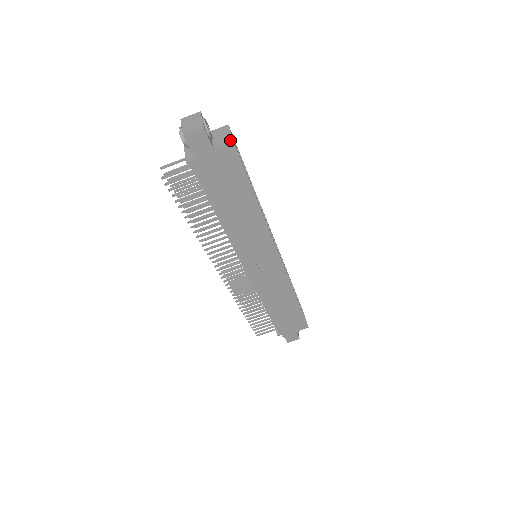
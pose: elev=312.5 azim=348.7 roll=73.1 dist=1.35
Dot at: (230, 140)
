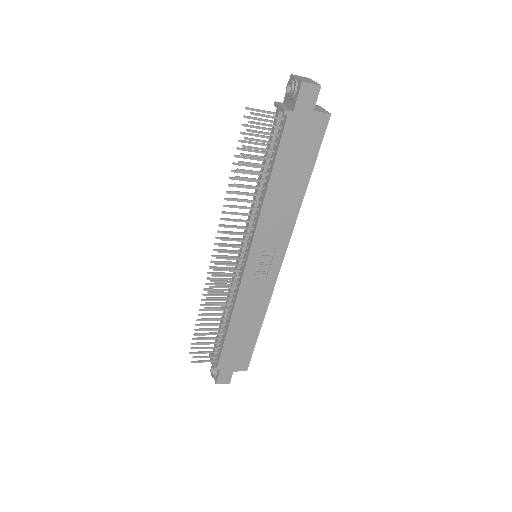
Dot at: (328, 112)
